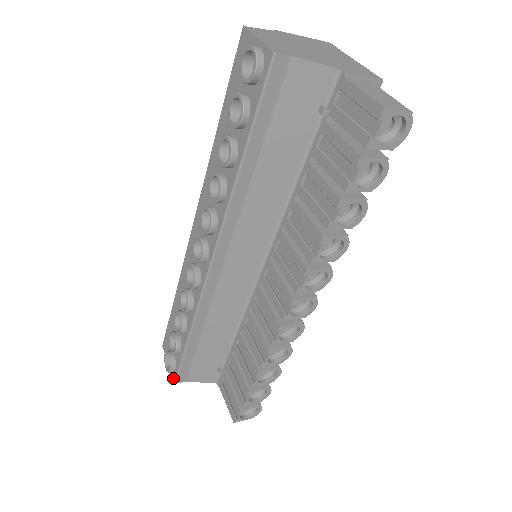
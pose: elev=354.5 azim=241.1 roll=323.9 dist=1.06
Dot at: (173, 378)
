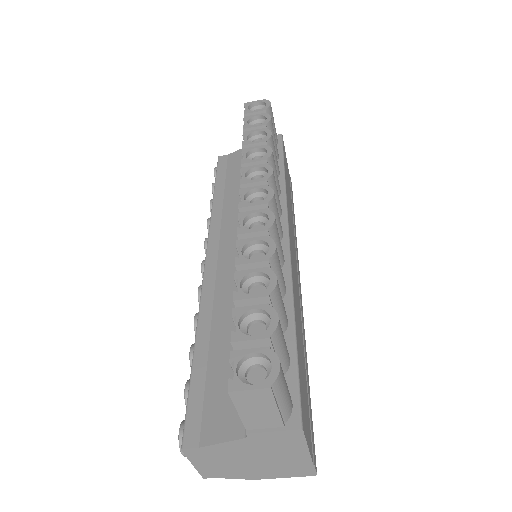
Dot at: (183, 449)
